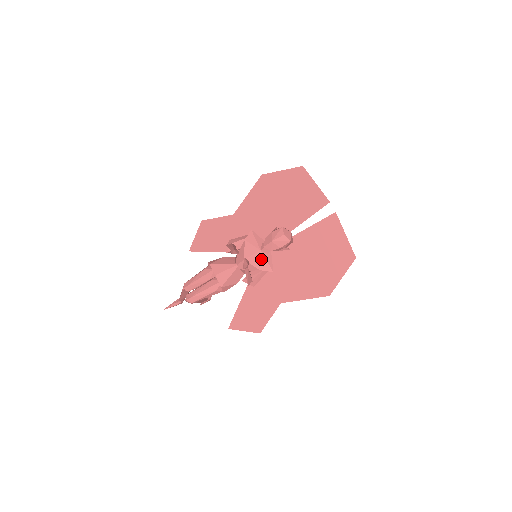
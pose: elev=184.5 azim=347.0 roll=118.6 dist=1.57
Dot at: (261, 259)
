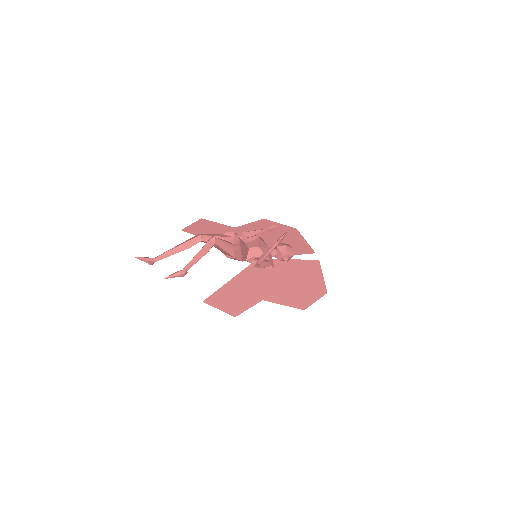
Dot at: (270, 254)
